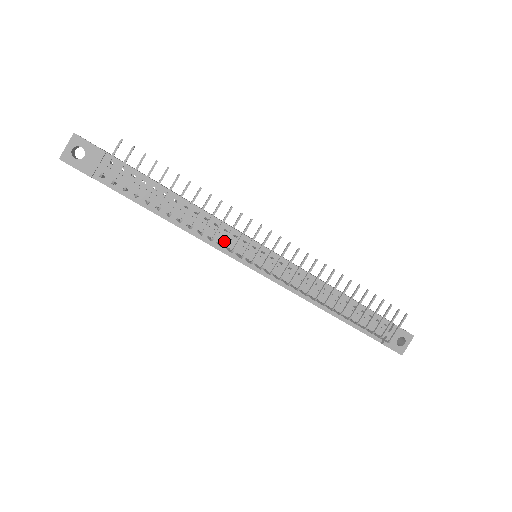
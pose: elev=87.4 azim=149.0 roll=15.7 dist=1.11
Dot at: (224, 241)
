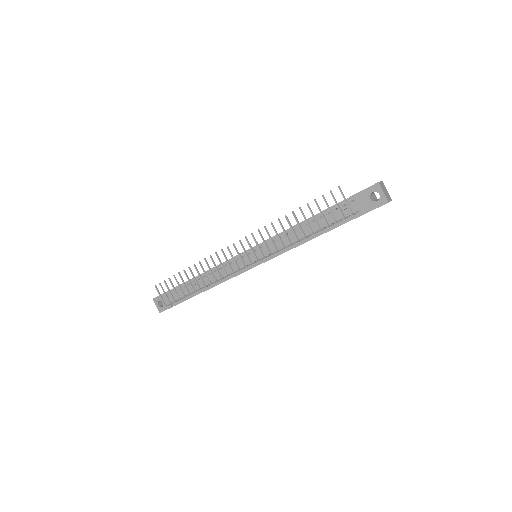
Dot at: occluded
